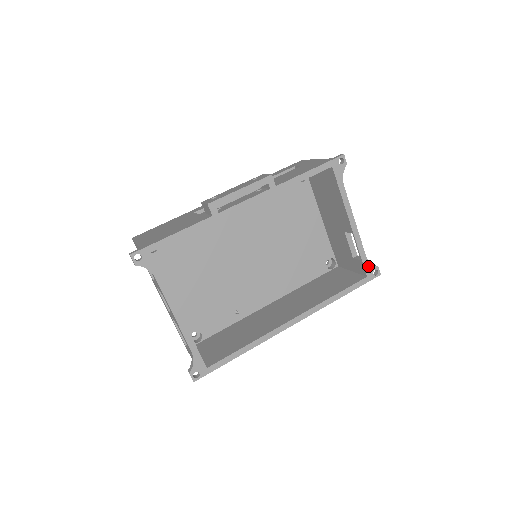
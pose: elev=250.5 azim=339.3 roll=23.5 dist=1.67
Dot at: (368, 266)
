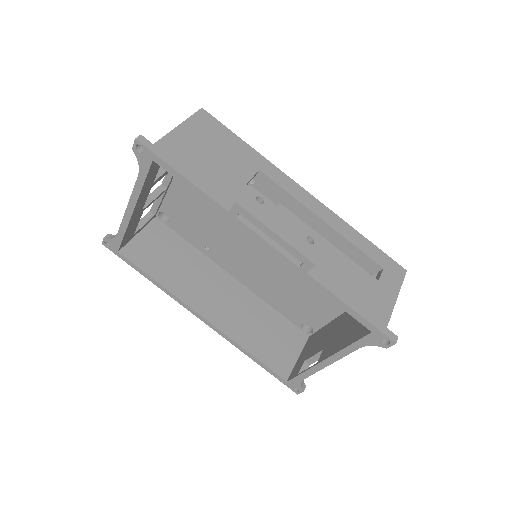
Dot at: (297, 382)
